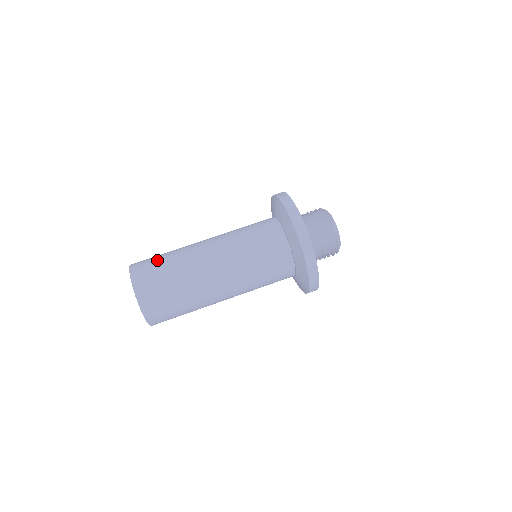
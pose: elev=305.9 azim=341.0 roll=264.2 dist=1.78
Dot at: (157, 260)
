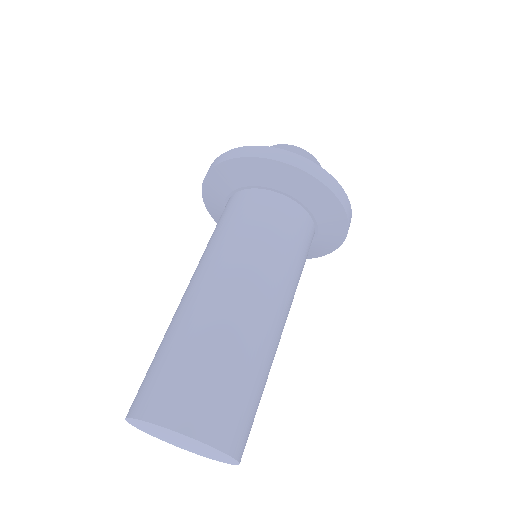
Dot at: (165, 366)
